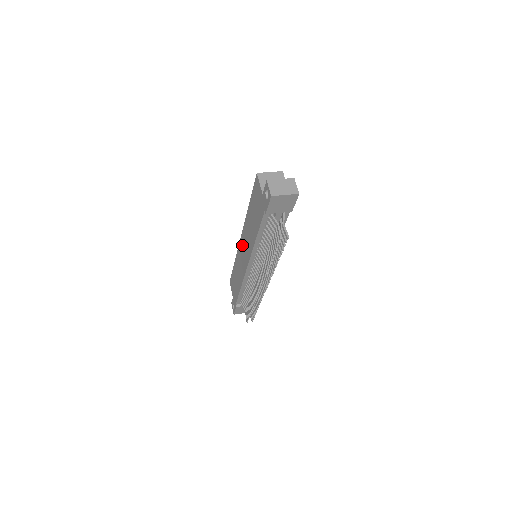
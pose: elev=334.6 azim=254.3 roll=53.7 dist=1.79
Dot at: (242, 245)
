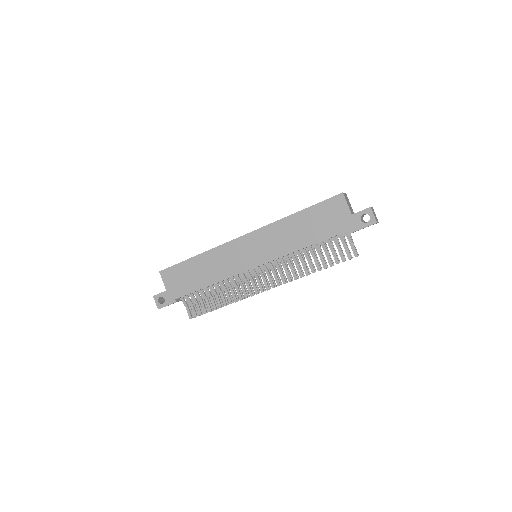
Dot at: (248, 243)
